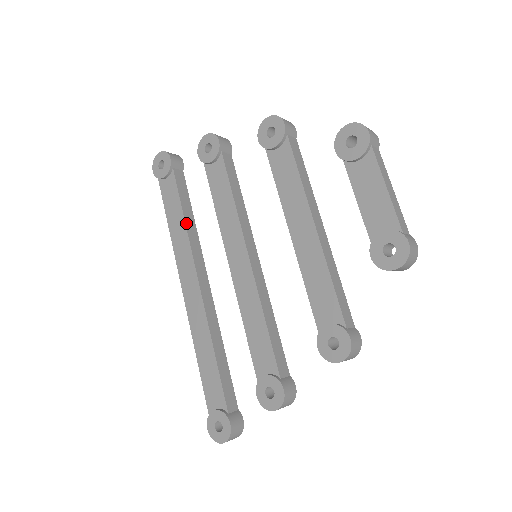
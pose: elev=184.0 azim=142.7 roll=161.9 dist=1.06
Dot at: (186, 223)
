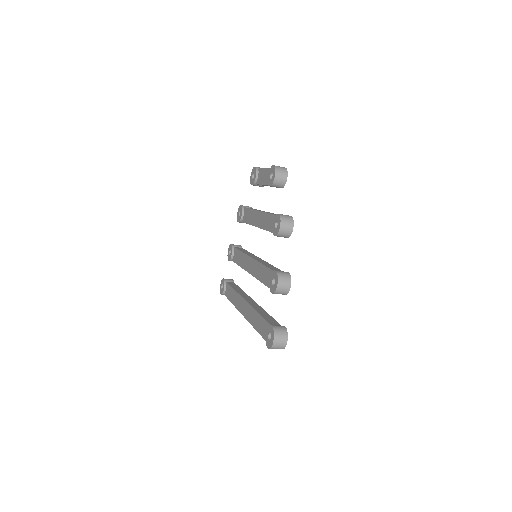
Dot at: (235, 290)
